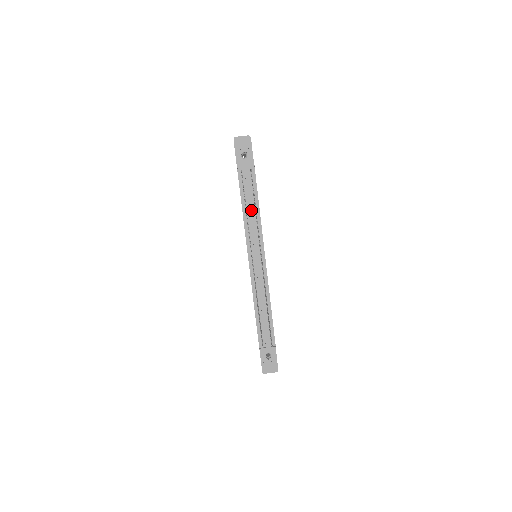
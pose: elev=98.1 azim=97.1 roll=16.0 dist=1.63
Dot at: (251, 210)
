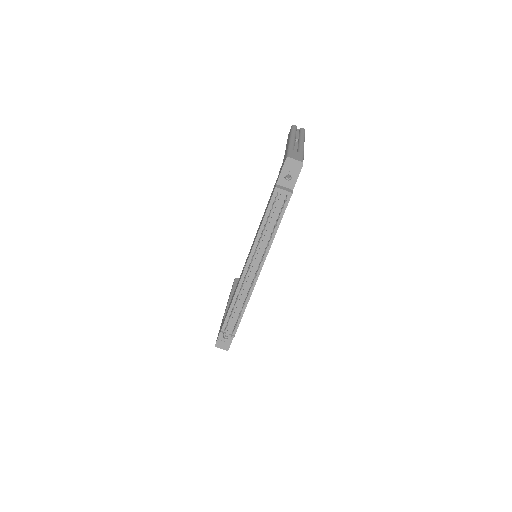
Dot at: (269, 229)
